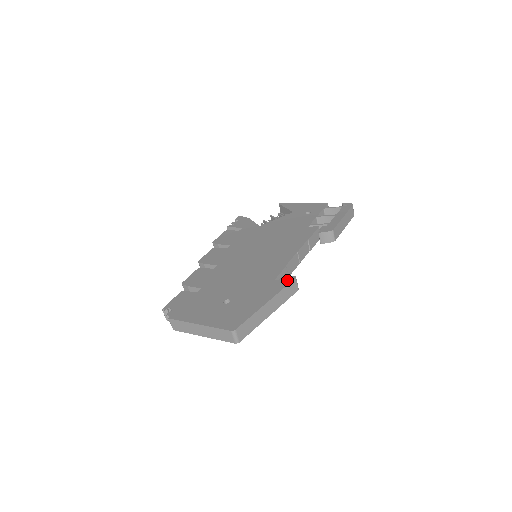
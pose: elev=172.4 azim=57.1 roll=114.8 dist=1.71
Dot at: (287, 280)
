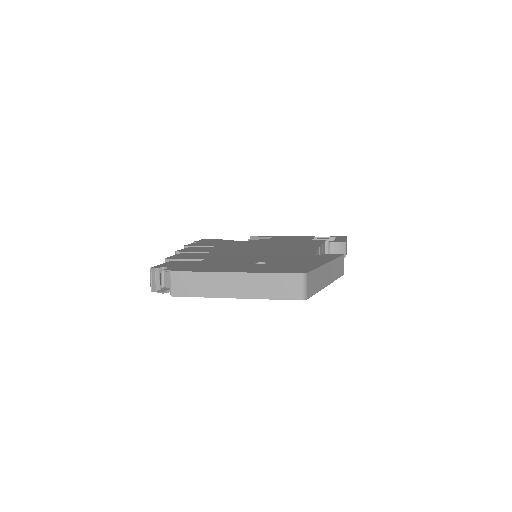
Dot at: (334, 254)
